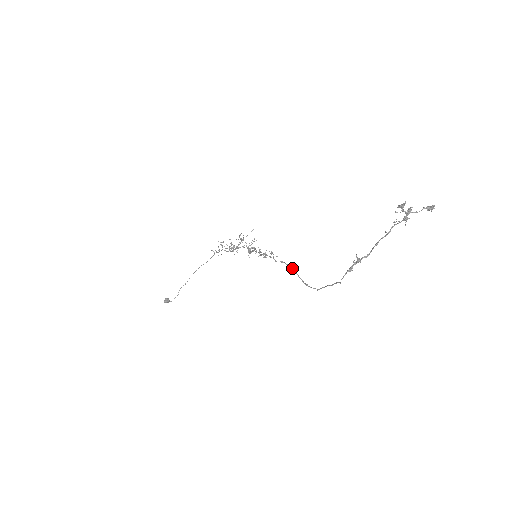
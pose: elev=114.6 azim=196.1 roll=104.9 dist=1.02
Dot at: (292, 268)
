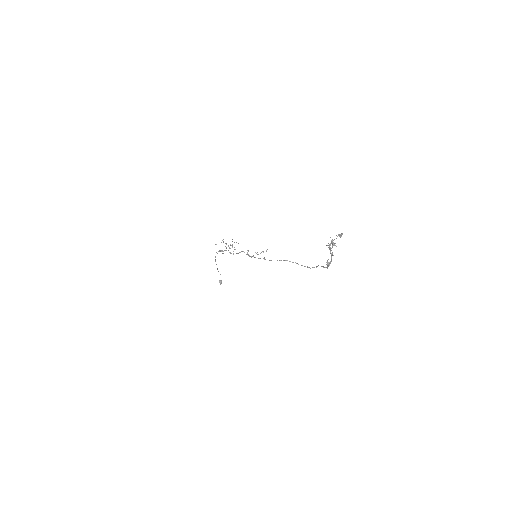
Dot at: occluded
